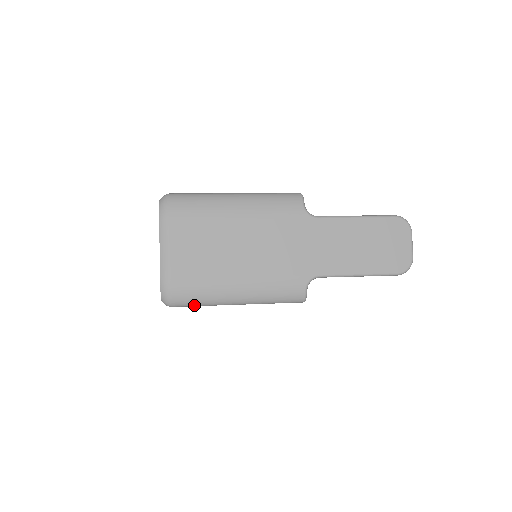
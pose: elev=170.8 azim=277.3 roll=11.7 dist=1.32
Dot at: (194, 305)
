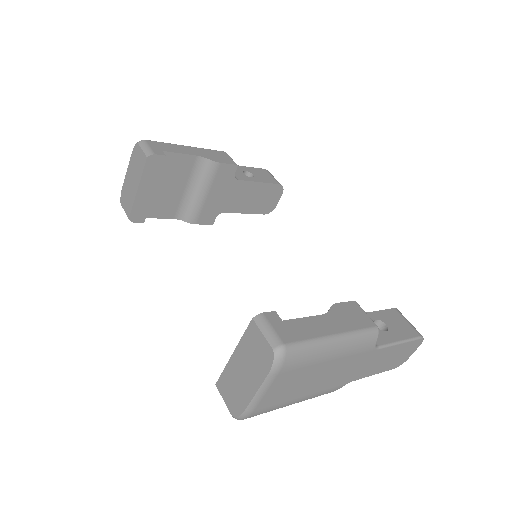
Dot at: occluded
